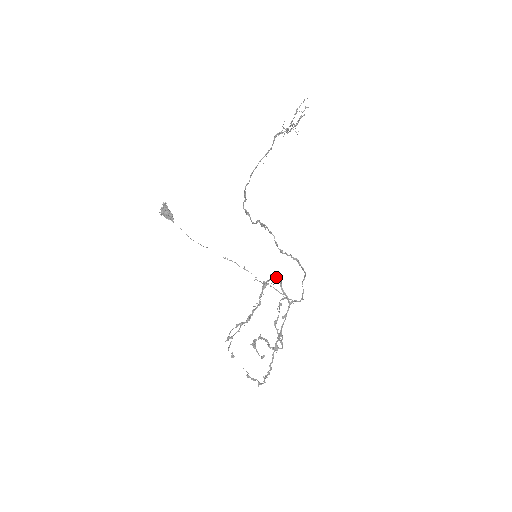
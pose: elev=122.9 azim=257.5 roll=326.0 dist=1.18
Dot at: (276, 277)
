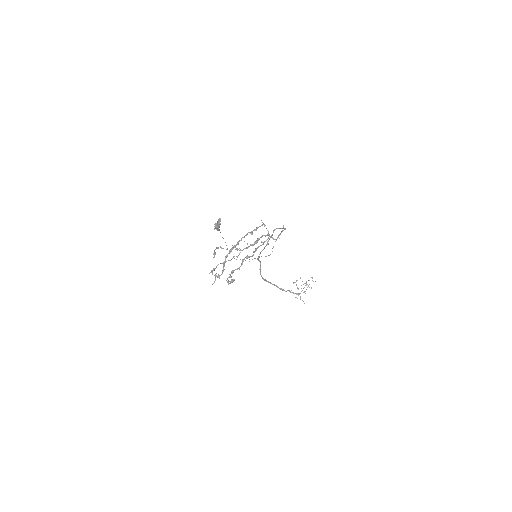
Dot at: (266, 235)
